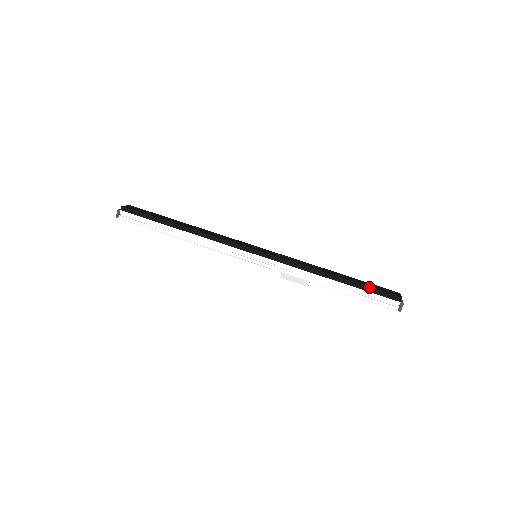
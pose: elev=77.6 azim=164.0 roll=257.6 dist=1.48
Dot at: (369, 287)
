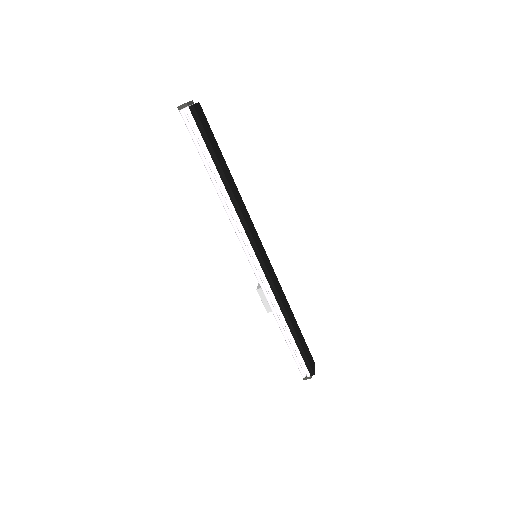
Dot at: (304, 352)
